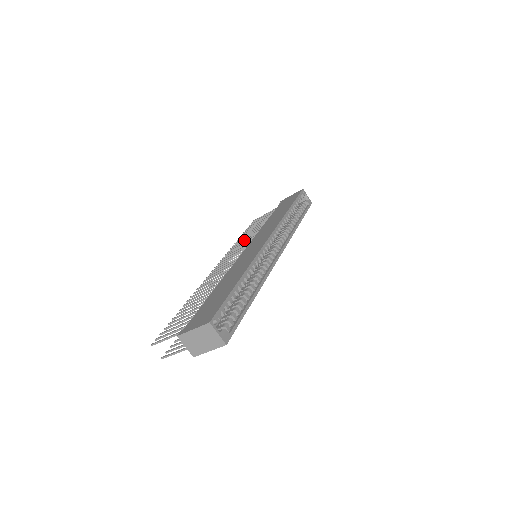
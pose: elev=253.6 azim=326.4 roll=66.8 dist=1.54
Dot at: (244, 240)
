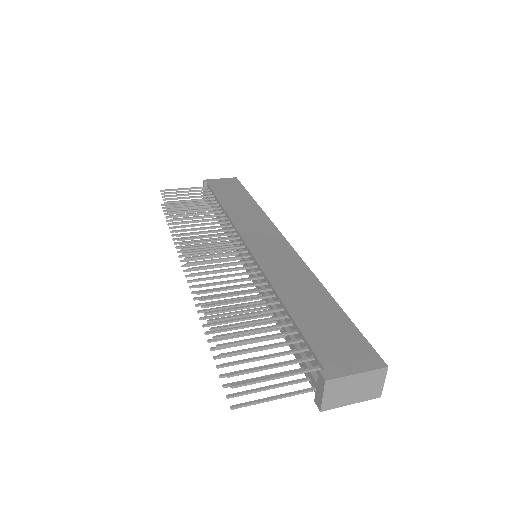
Dot at: (195, 221)
